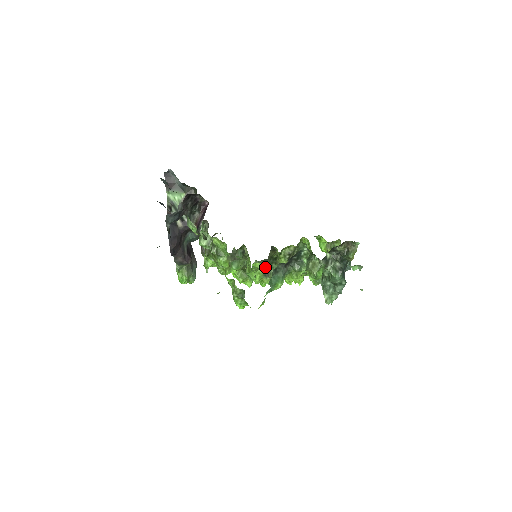
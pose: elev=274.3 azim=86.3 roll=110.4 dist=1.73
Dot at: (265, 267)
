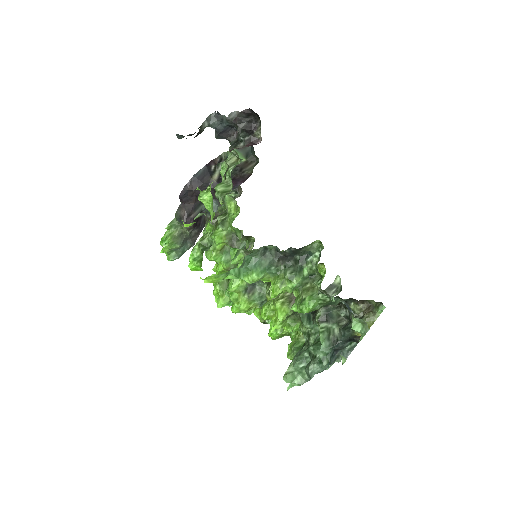
Dot at: occluded
